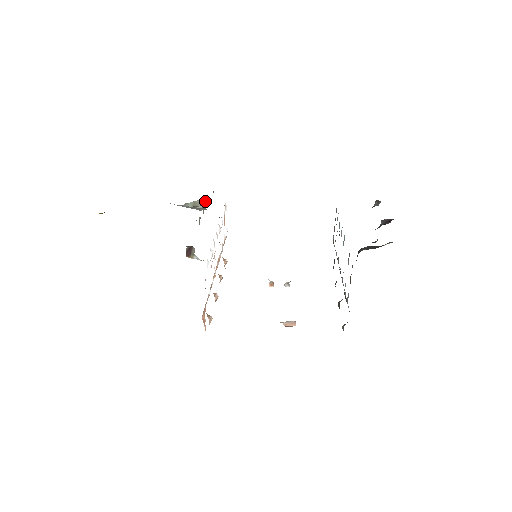
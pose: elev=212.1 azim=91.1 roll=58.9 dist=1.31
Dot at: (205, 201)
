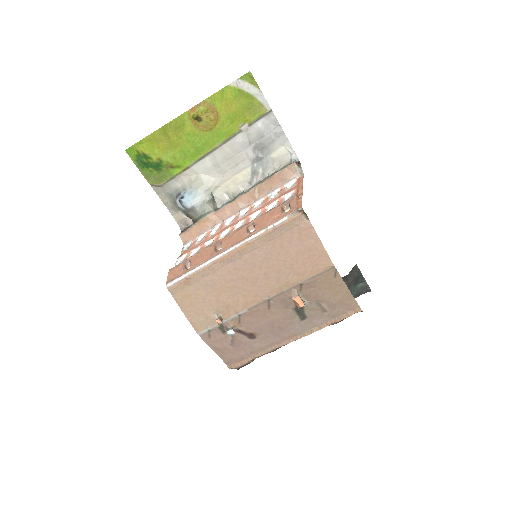
Dot at: (217, 207)
